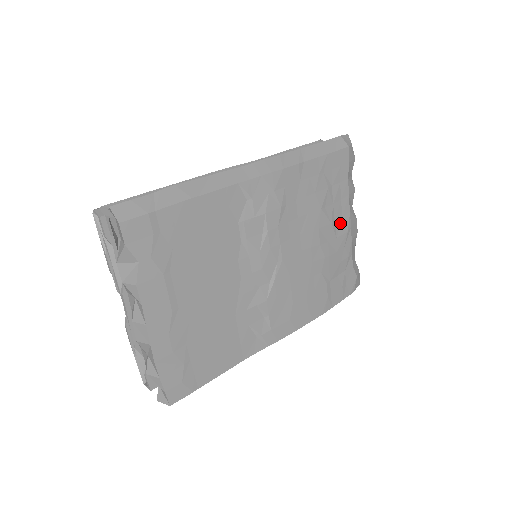
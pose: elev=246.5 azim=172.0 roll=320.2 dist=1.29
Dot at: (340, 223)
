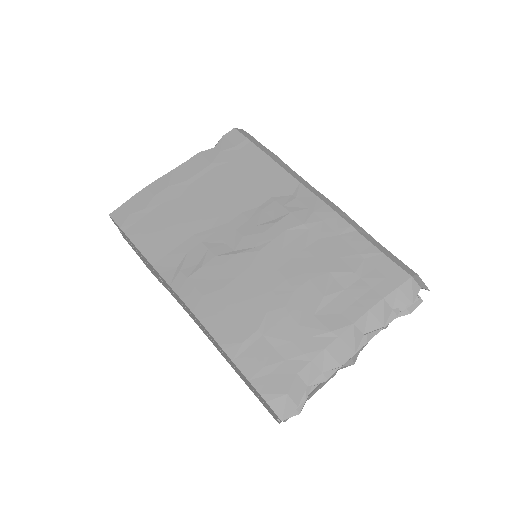
Dot at: (333, 313)
